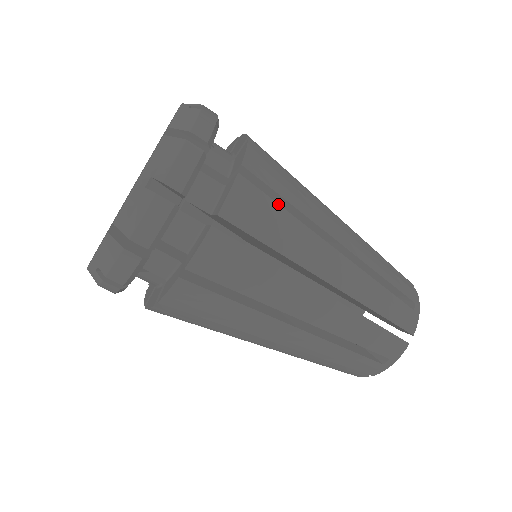
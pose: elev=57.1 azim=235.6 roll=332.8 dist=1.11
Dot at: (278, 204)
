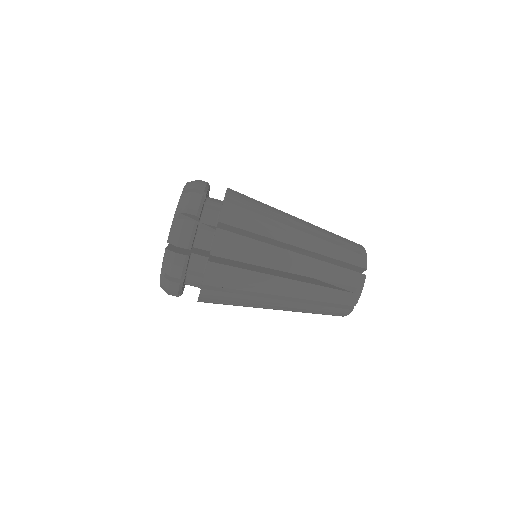
Dot at: (251, 211)
